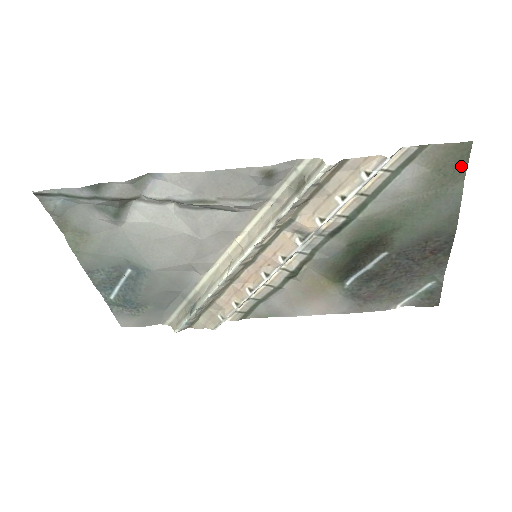
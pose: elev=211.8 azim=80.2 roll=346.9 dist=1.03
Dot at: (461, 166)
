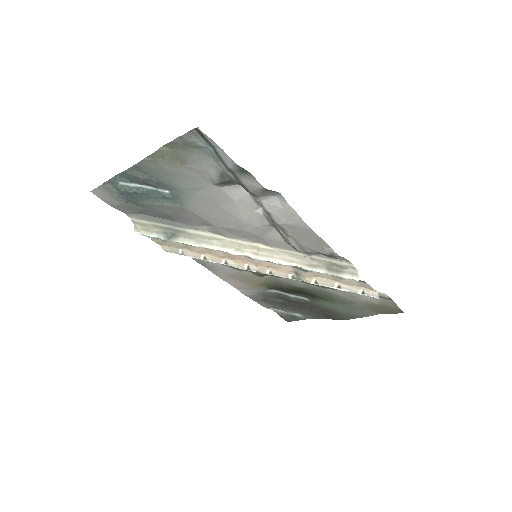
Dot at: (387, 312)
